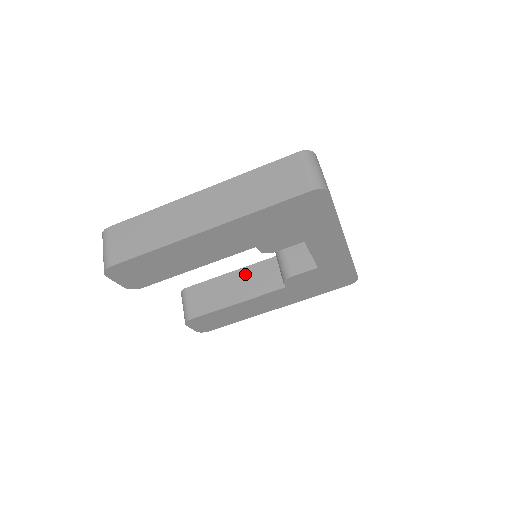
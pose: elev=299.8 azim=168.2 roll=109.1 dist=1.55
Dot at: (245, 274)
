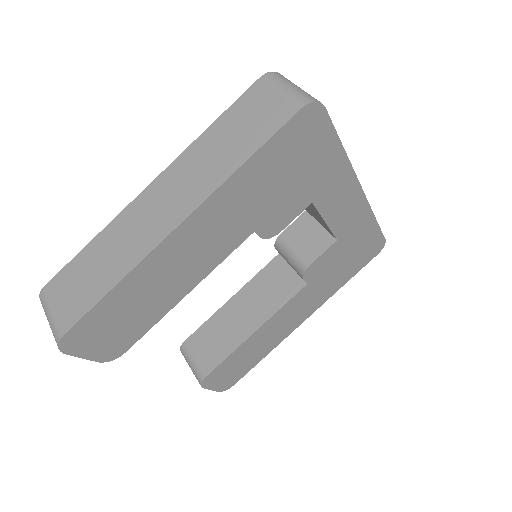
Dot at: (250, 292)
